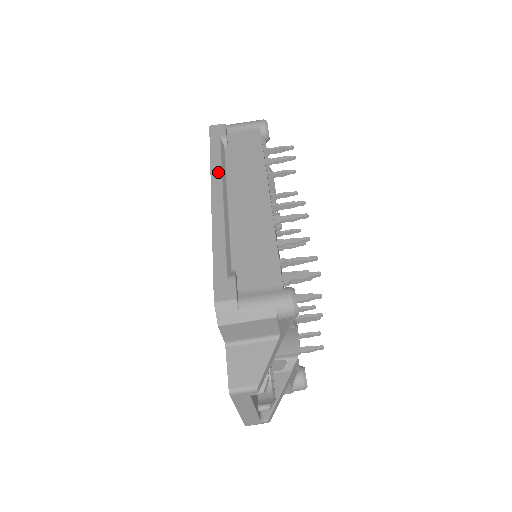
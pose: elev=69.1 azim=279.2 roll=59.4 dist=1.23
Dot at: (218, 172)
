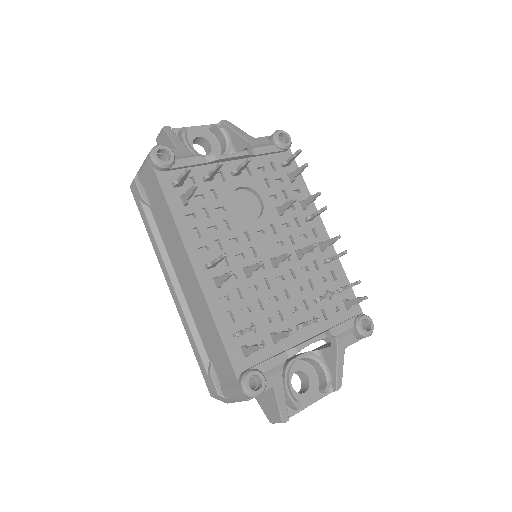
Dot at: (158, 253)
